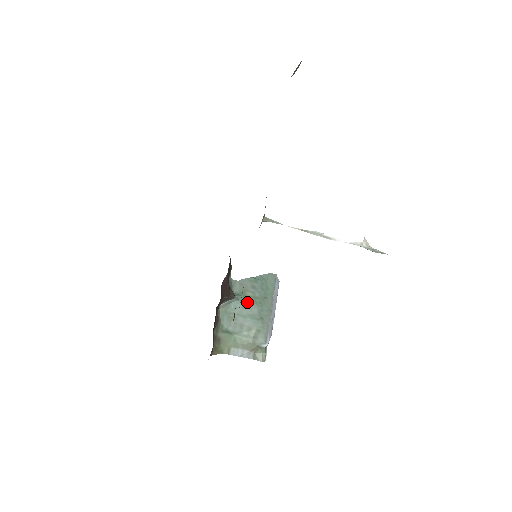
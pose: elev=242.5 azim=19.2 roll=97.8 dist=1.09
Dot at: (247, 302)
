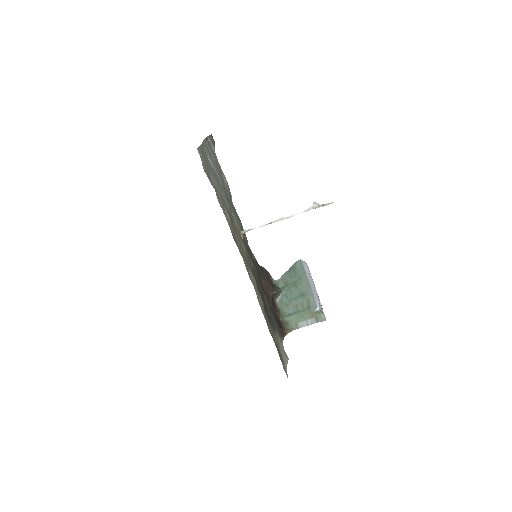
Dot at: (291, 288)
